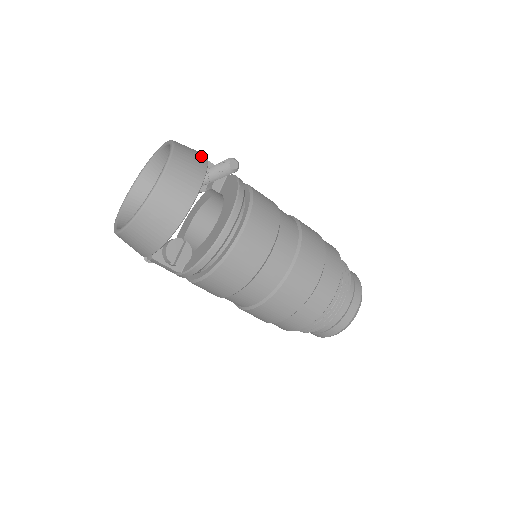
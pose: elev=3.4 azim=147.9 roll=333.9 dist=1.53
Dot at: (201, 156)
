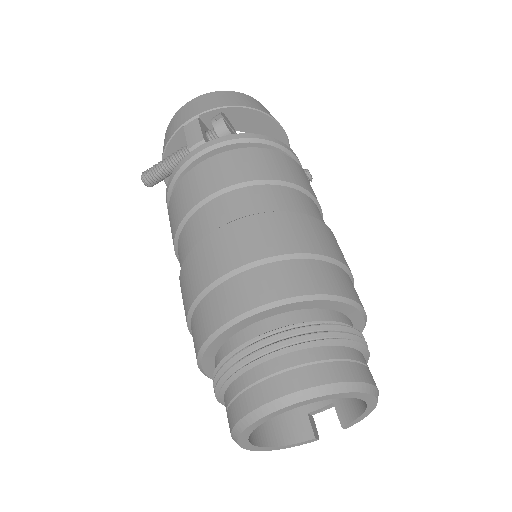
Dot at: occluded
